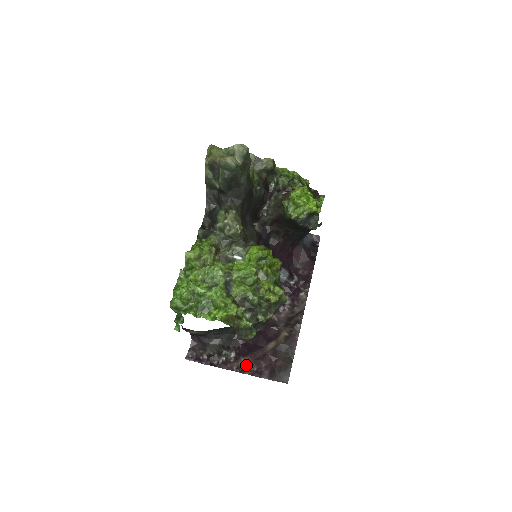
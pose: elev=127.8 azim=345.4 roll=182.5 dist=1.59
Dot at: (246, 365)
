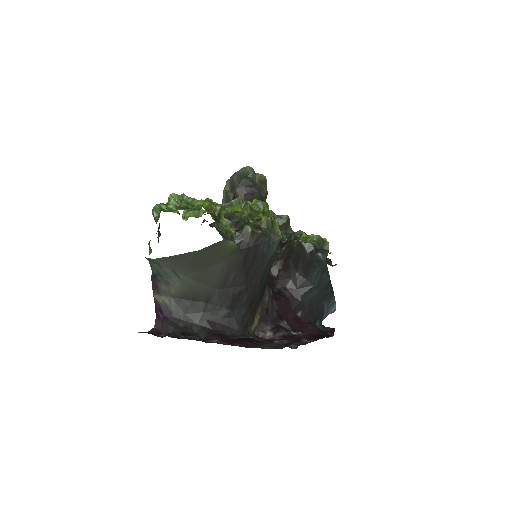
Dot at: (214, 341)
